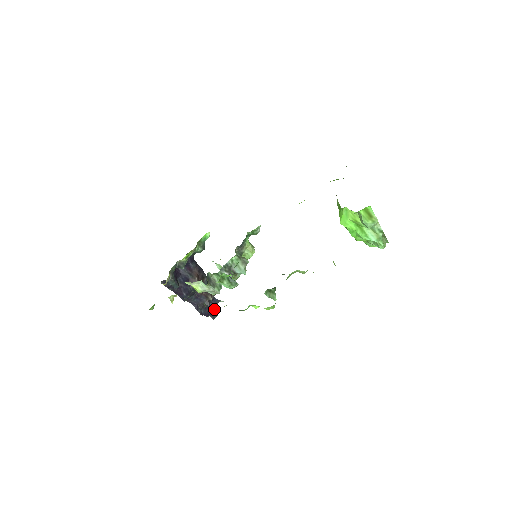
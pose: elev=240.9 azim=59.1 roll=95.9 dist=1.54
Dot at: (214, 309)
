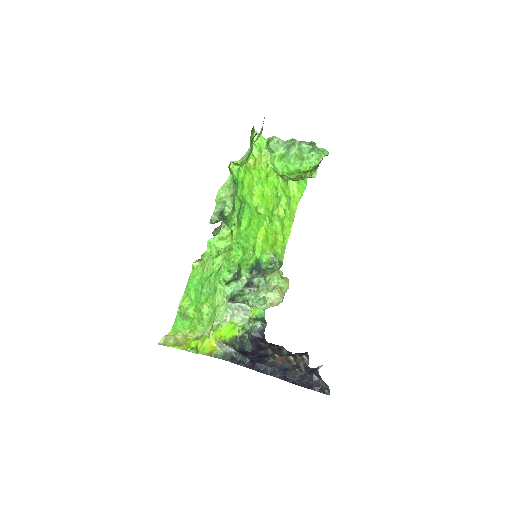
Dot at: (313, 377)
